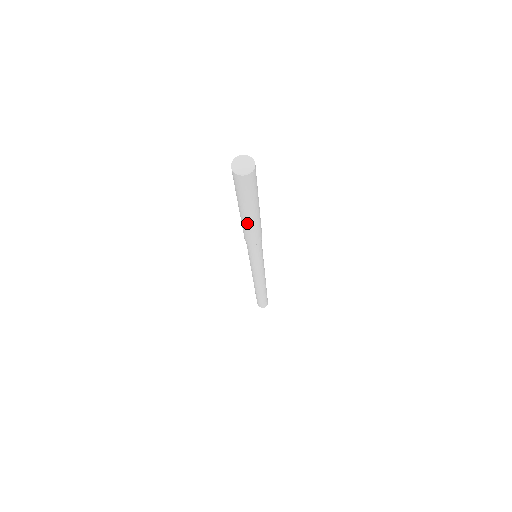
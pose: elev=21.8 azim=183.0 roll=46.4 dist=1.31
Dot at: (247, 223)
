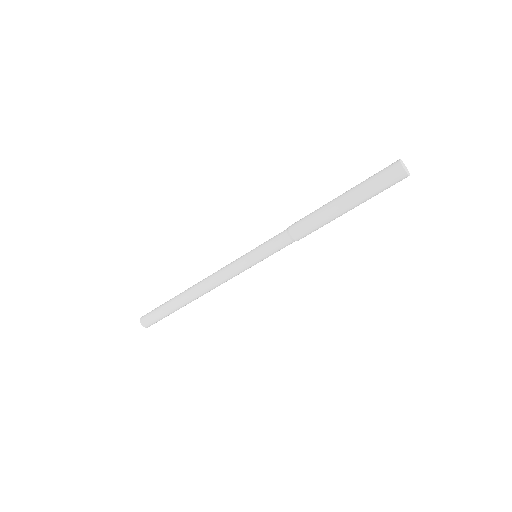
Dot at: (331, 213)
